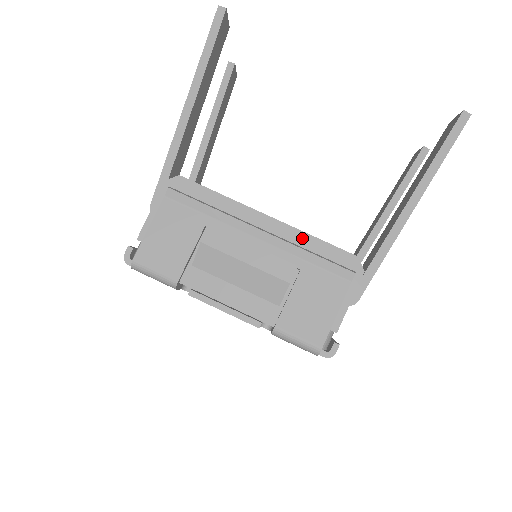
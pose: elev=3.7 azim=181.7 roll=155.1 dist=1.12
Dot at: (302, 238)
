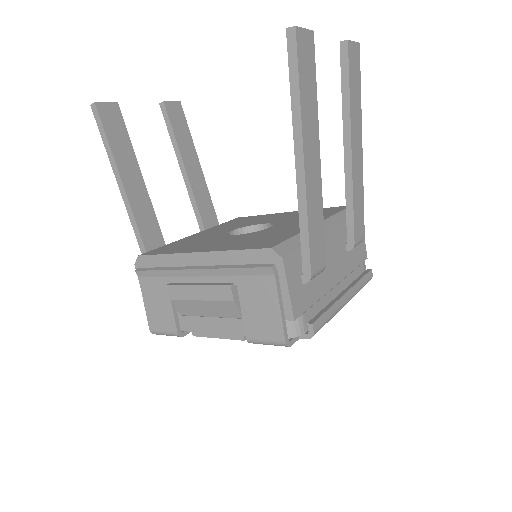
Dot at: (226, 256)
